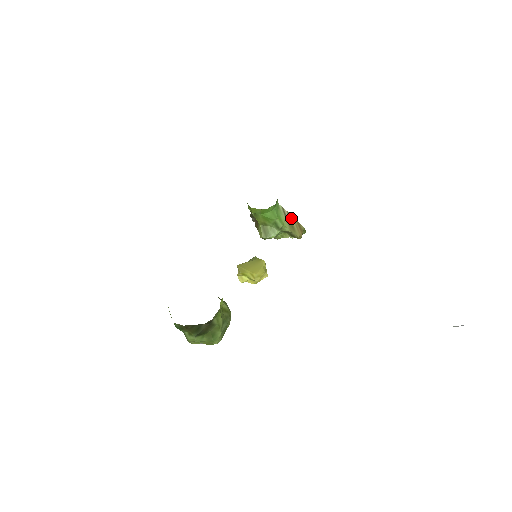
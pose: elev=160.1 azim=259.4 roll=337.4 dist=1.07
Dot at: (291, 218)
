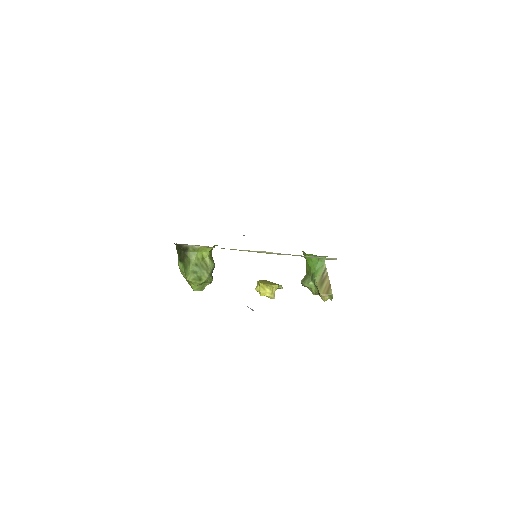
Dot at: (326, 279)
